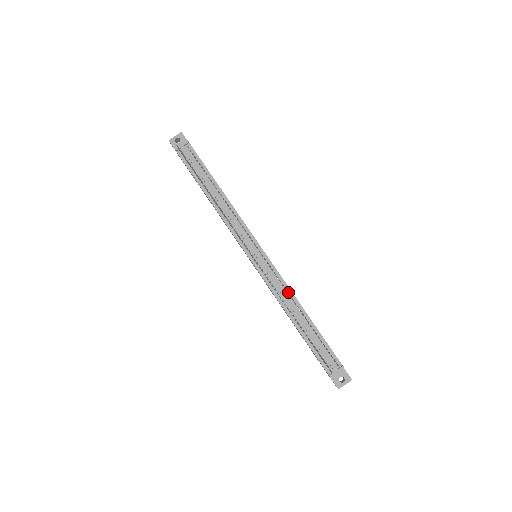
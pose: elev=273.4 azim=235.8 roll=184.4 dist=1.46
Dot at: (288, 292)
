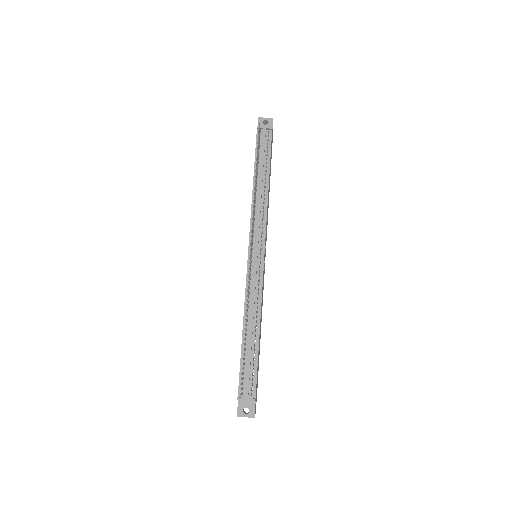
Dot at: (258, 303)
